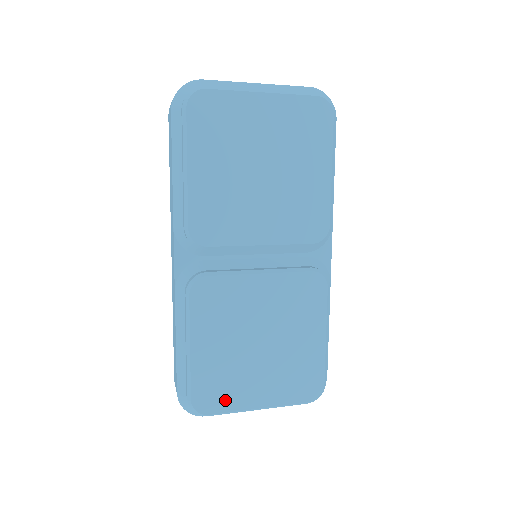
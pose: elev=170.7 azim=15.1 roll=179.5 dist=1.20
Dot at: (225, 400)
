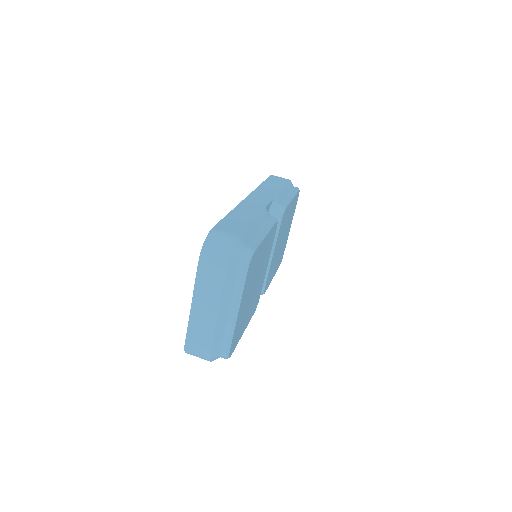
Dot at: (284, 248)
